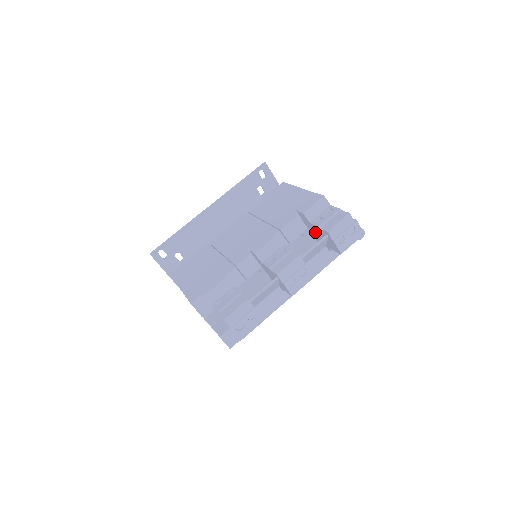
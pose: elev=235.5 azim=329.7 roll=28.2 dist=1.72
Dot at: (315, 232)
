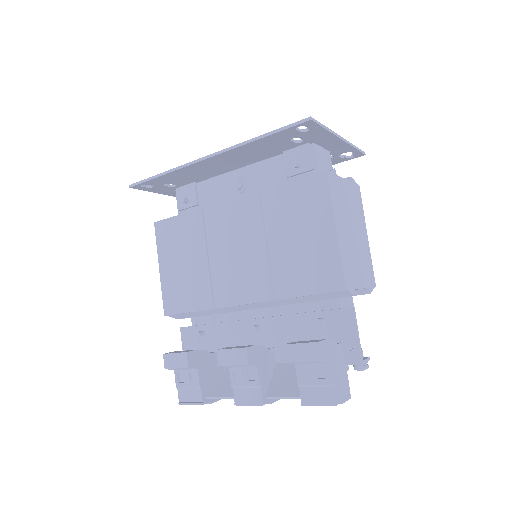
Dot at: occluded
